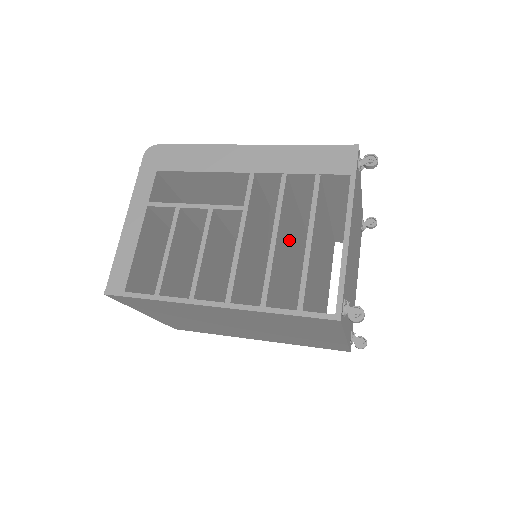
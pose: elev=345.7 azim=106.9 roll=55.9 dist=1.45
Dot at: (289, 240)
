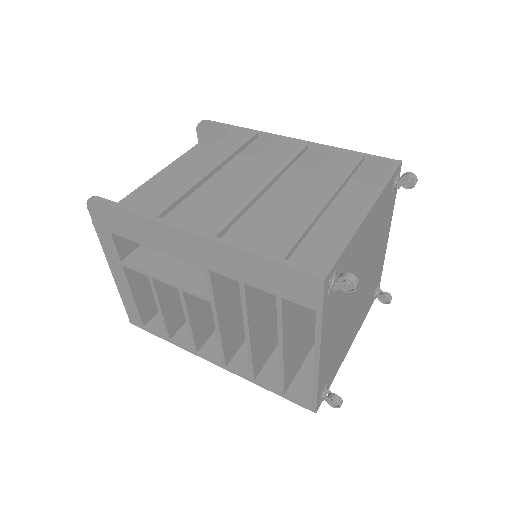
Dot at: occluded
